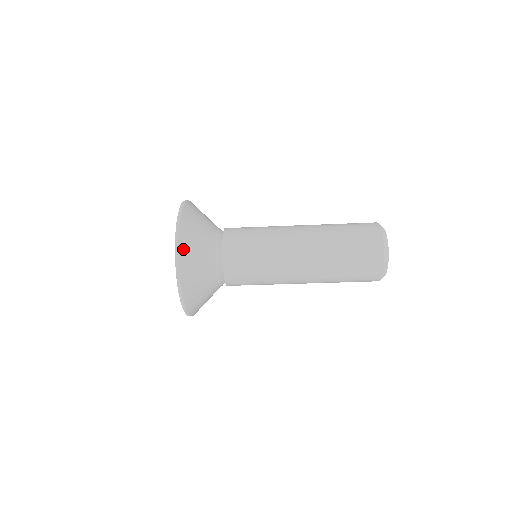
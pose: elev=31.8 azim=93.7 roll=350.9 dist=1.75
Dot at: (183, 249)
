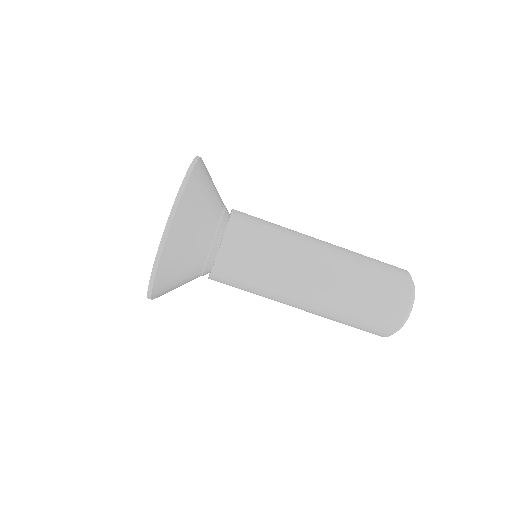
Dot at: (195, 178)
